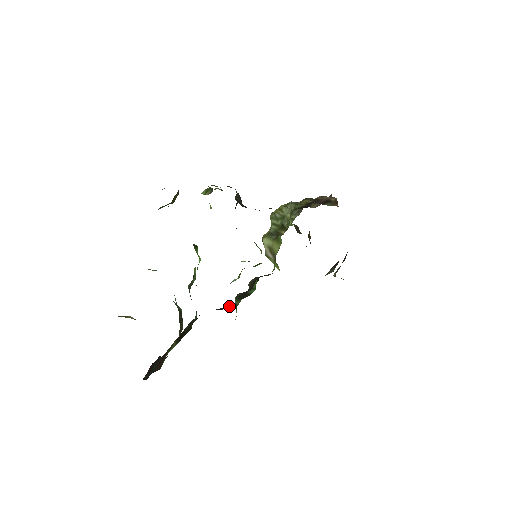
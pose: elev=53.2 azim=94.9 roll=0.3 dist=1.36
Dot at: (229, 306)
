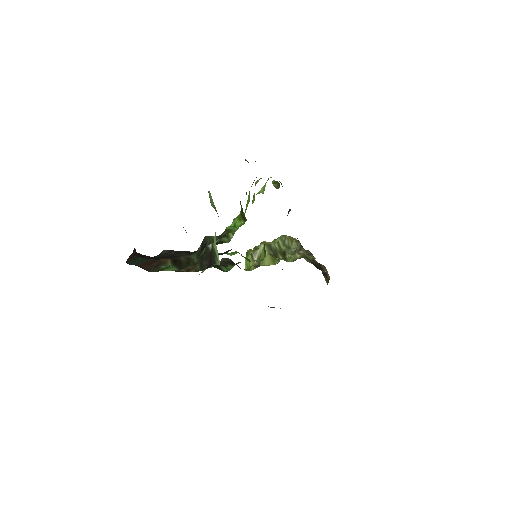
Dot at: occluded
